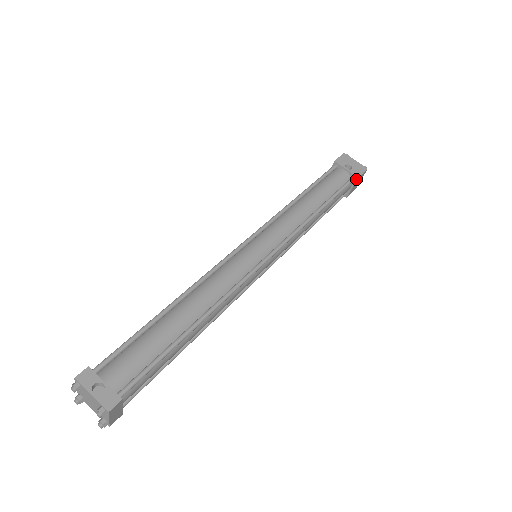
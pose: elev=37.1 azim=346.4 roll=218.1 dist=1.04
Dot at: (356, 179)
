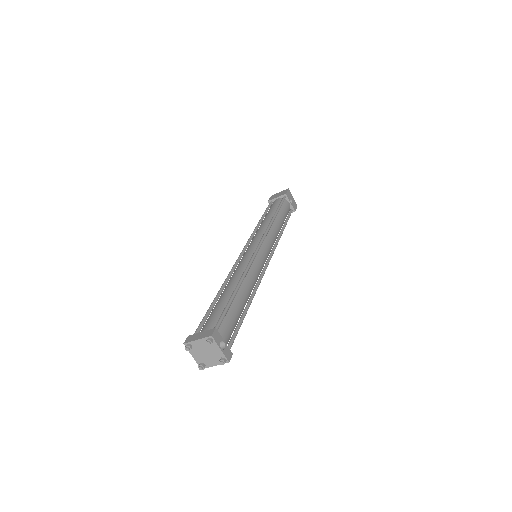
Dot at: occluded
